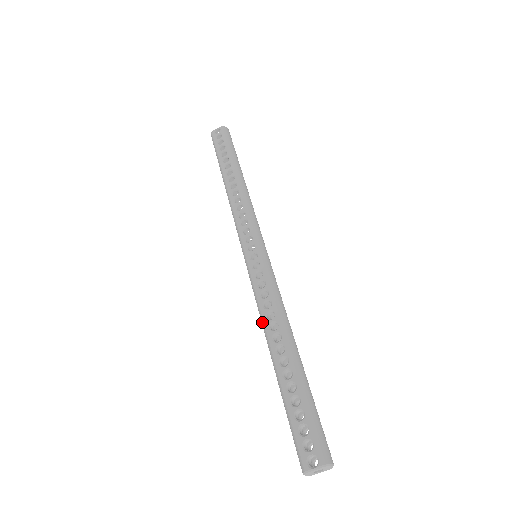
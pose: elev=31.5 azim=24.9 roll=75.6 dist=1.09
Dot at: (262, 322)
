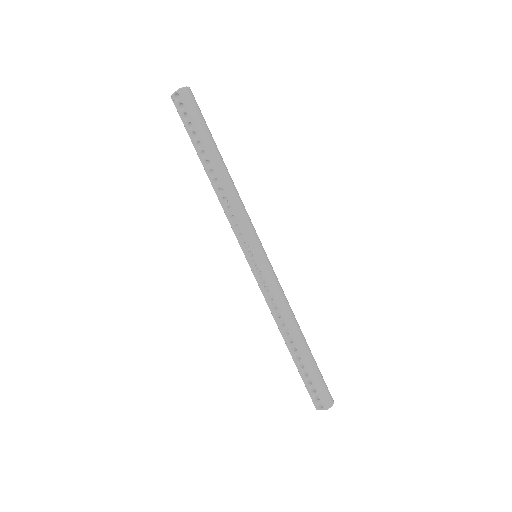
Dot at: occluded
